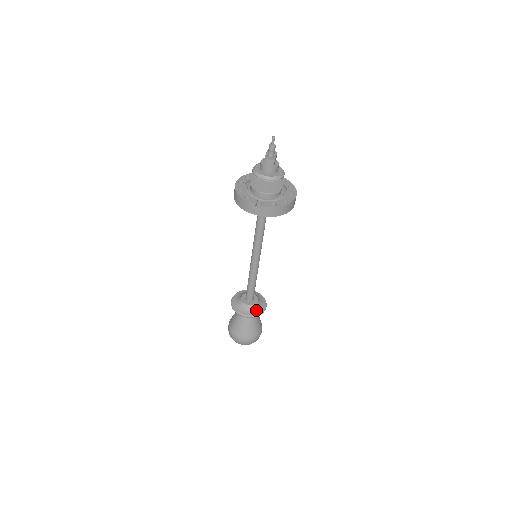
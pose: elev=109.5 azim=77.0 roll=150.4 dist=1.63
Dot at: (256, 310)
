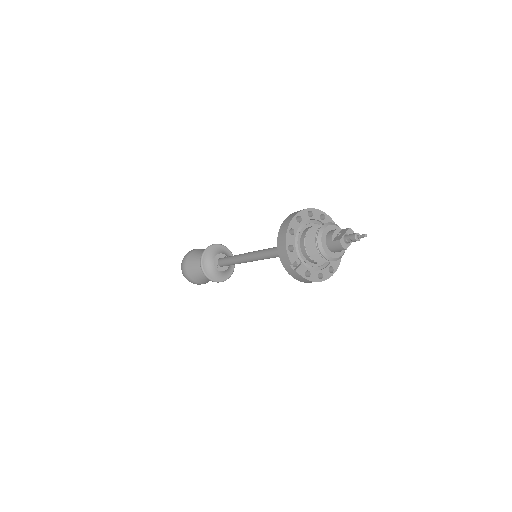
Dot at: (219, 276)
